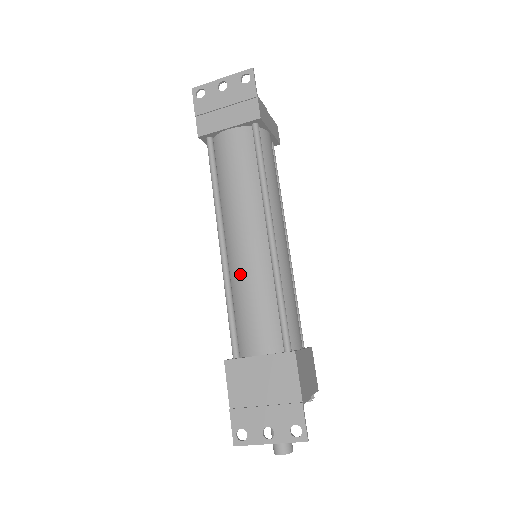
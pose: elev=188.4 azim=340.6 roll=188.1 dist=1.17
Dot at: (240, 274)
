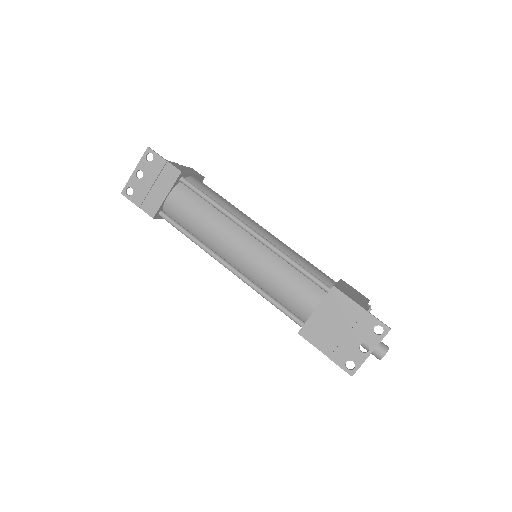
Dot at: (258, 274)
